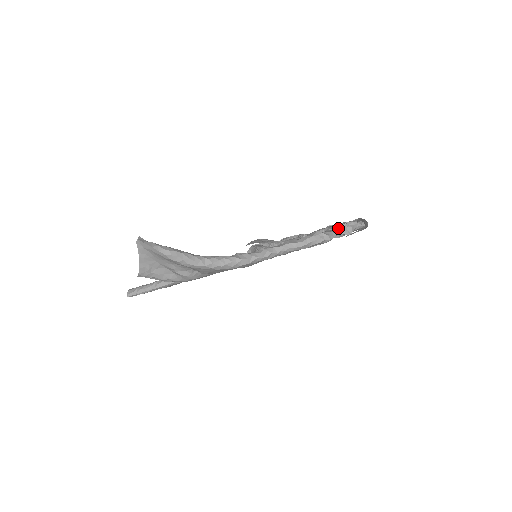
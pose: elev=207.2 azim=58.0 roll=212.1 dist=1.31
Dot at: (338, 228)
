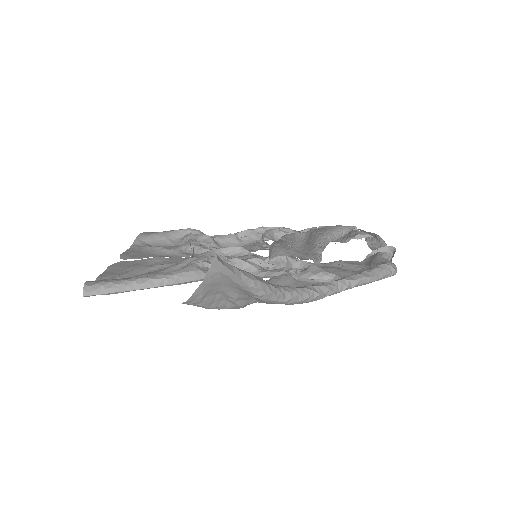
Dot at: (385, 254)
